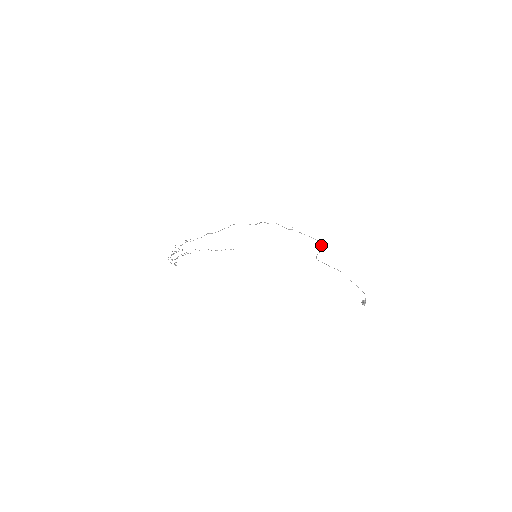
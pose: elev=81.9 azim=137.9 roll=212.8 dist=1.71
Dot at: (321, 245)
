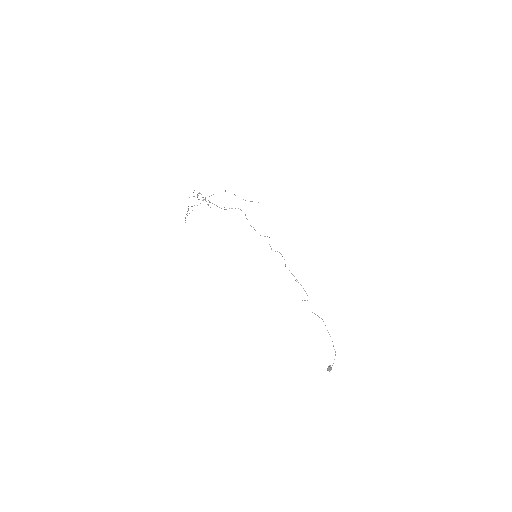
Dot at: occluded
